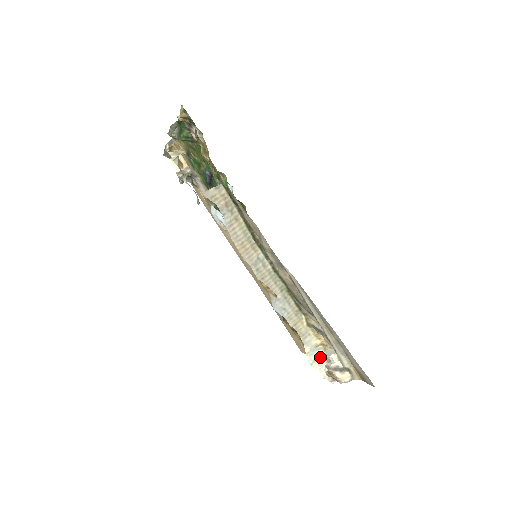
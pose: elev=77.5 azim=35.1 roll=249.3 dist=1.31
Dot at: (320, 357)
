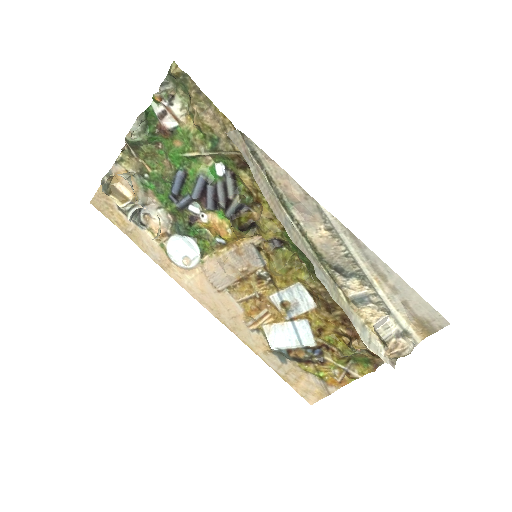
Dot at: (371, 339)
